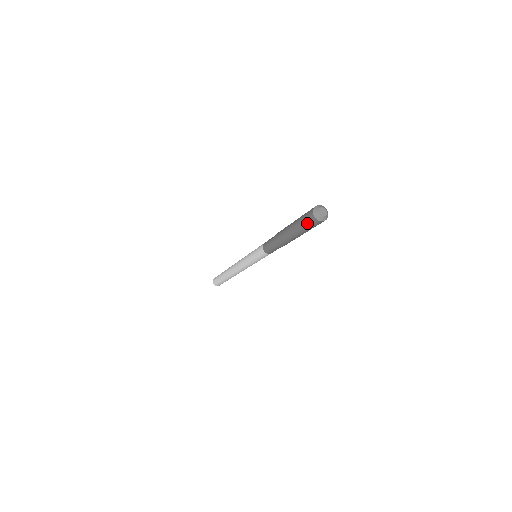
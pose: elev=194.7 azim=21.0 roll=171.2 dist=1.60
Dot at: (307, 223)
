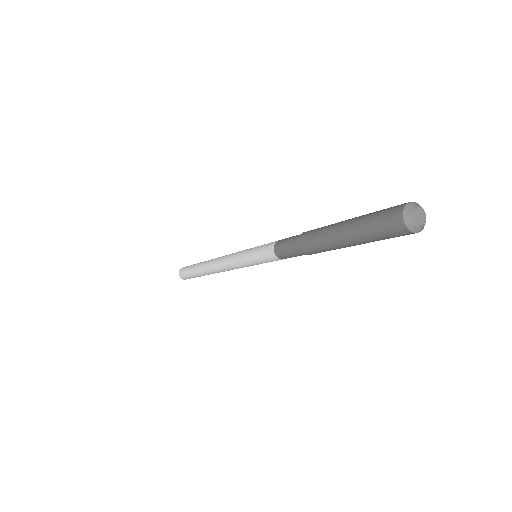
Dot at: (388, 237)
